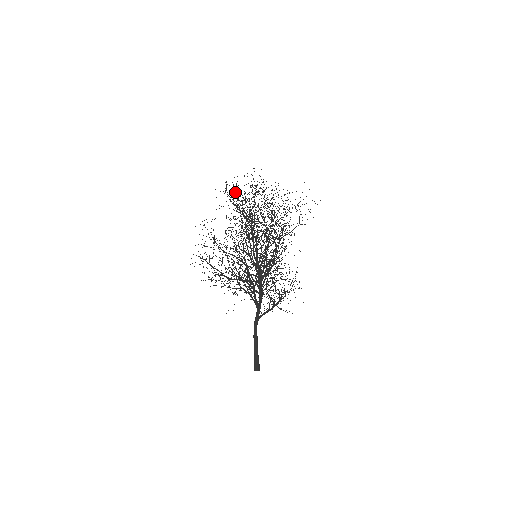
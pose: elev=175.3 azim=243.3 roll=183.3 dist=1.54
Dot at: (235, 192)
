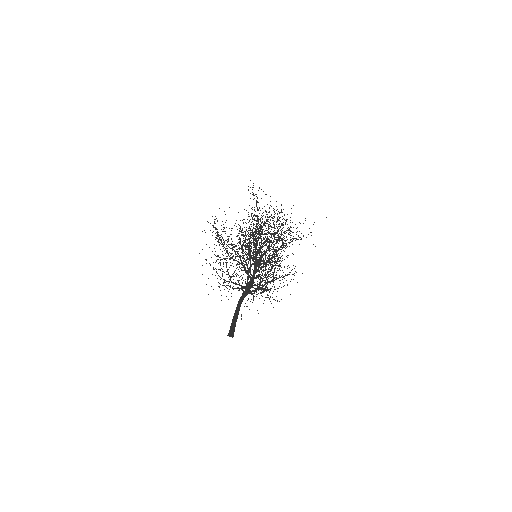
Dot at: occluded
